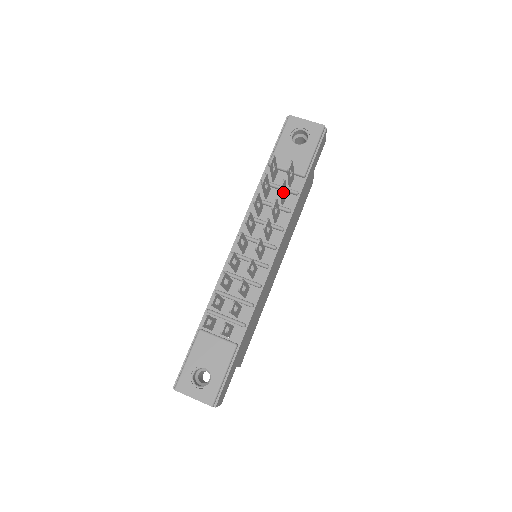
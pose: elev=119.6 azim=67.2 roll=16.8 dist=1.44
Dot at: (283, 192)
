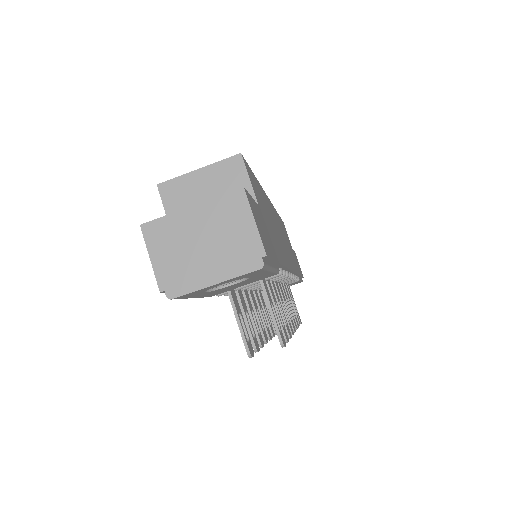
Dot at: occluded
